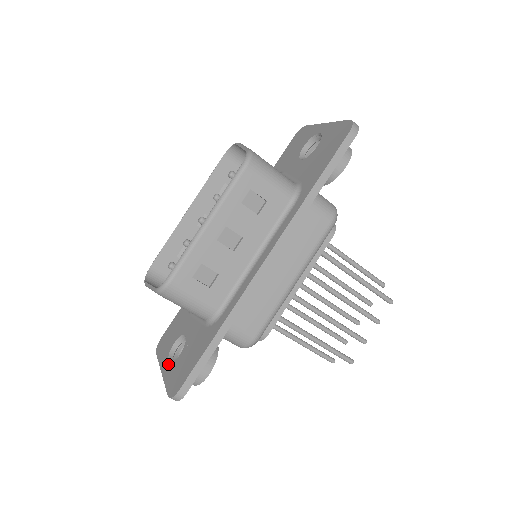
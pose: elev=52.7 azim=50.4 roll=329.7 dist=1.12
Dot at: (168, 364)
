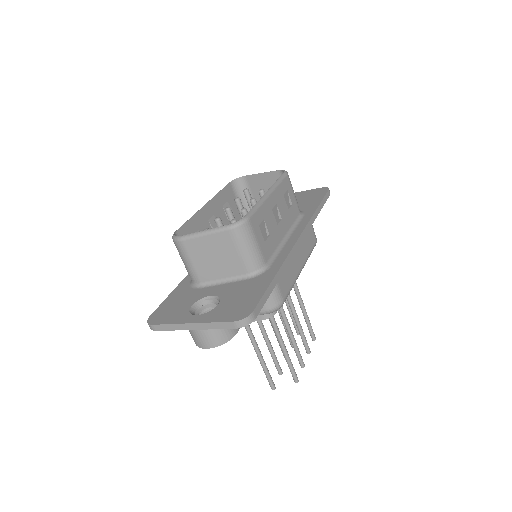
Dot at: occluded
